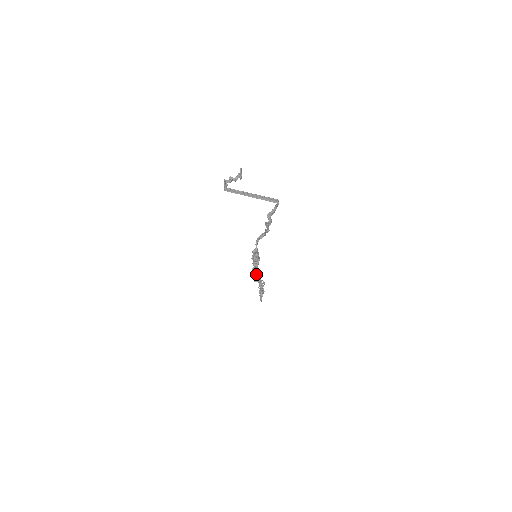
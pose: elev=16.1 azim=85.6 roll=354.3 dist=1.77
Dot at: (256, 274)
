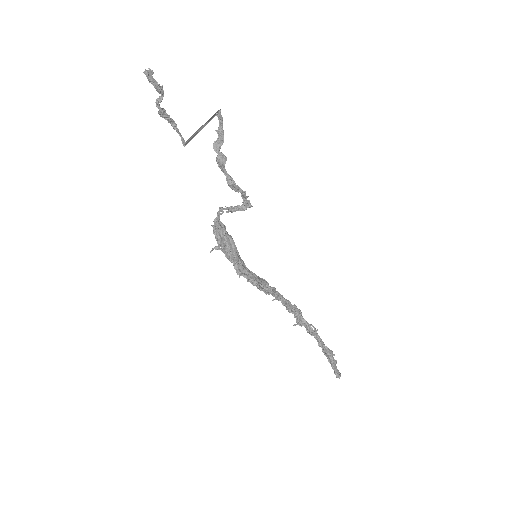
Dot at: (259, 288)
